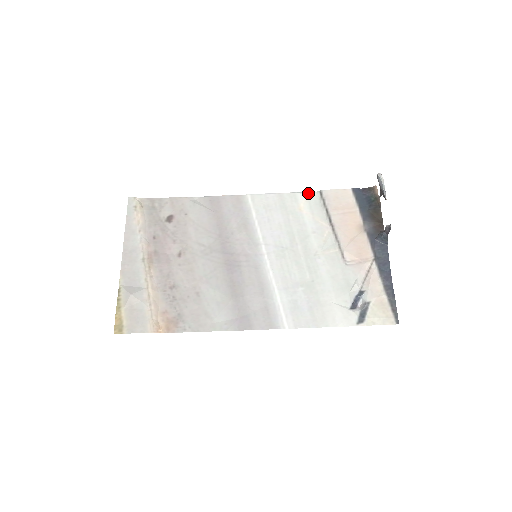
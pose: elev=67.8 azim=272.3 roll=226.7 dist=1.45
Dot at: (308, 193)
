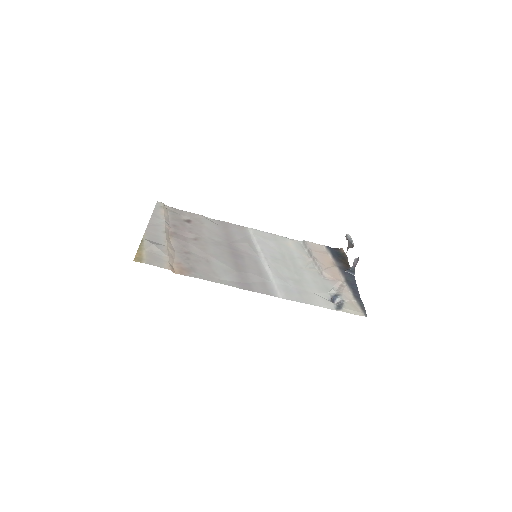
Dot at: (294, 240)
